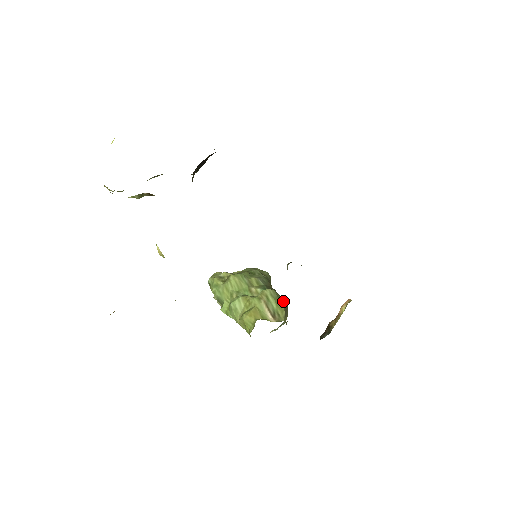
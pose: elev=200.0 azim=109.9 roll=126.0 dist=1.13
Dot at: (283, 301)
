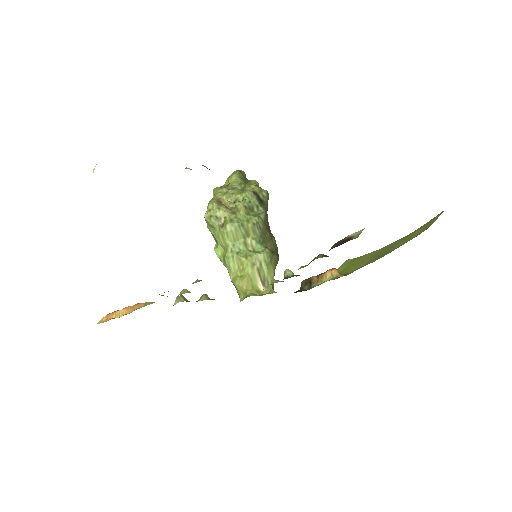
Dot at: (275, 260)
